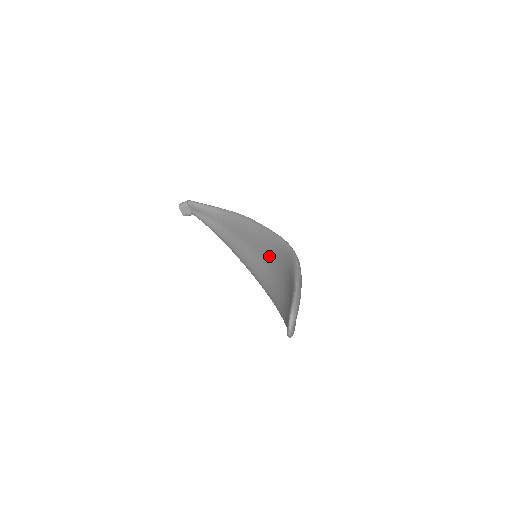
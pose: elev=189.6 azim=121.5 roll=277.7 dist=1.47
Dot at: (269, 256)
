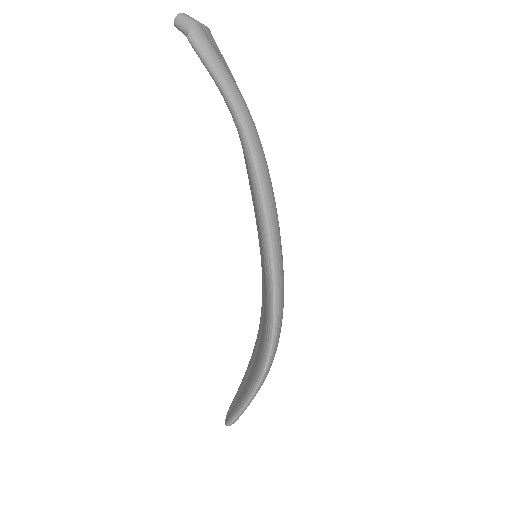
Dot at: occluded
